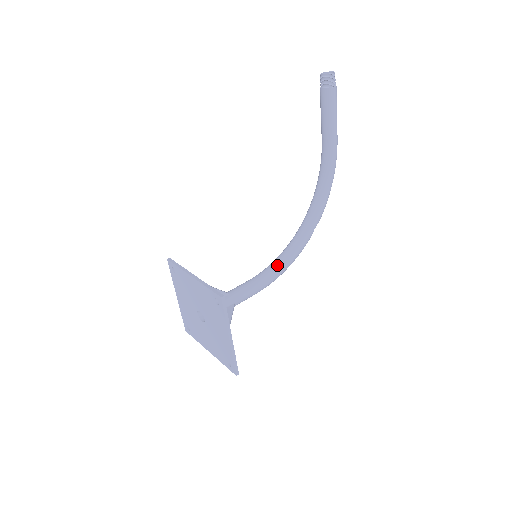
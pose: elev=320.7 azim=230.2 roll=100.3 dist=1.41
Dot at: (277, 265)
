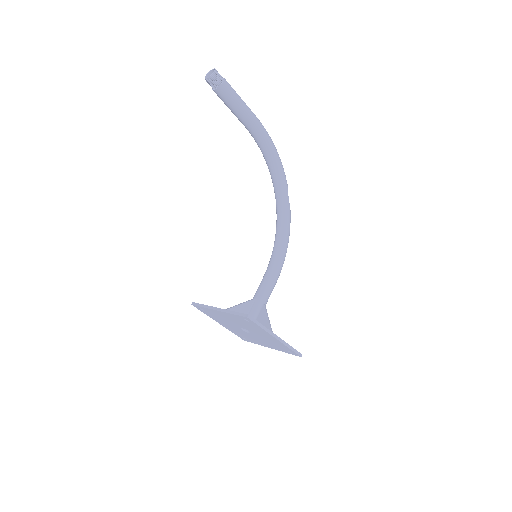
Dot at: (278, 249)
